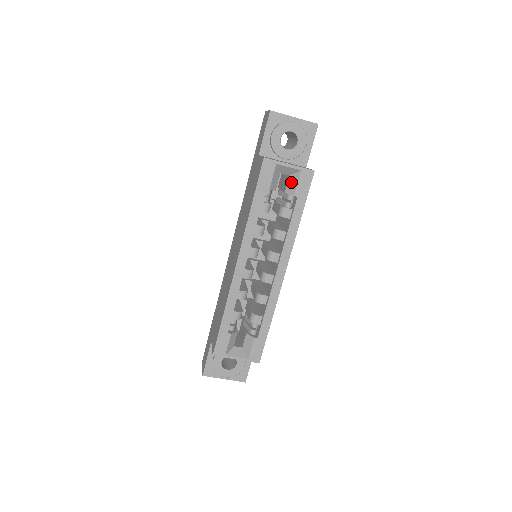
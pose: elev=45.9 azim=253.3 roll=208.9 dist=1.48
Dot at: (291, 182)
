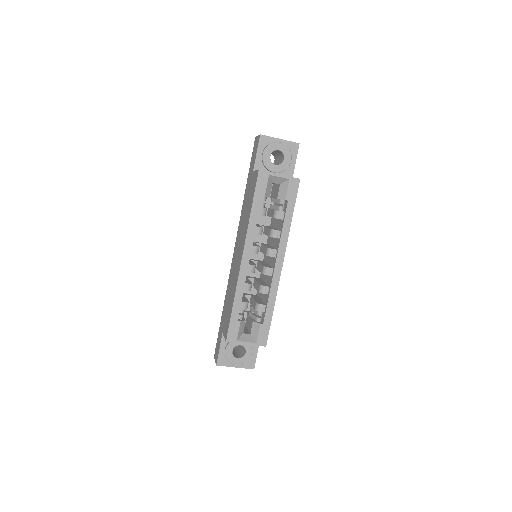
Dot at: (282, 189)
